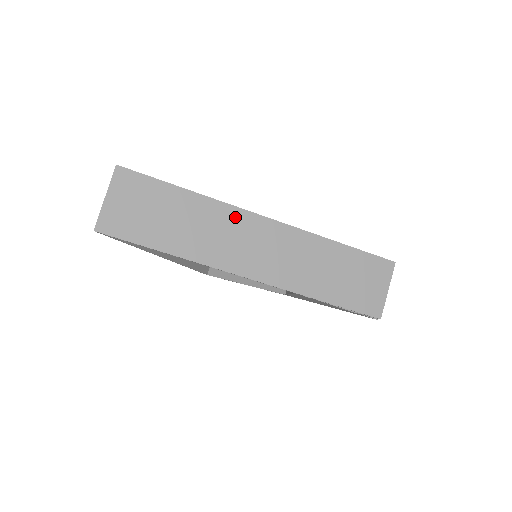
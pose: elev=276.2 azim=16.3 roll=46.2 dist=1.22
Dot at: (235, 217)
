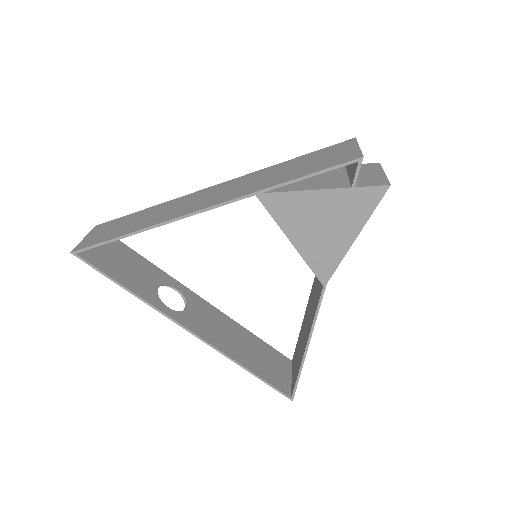
Dot at: (186, 198)
